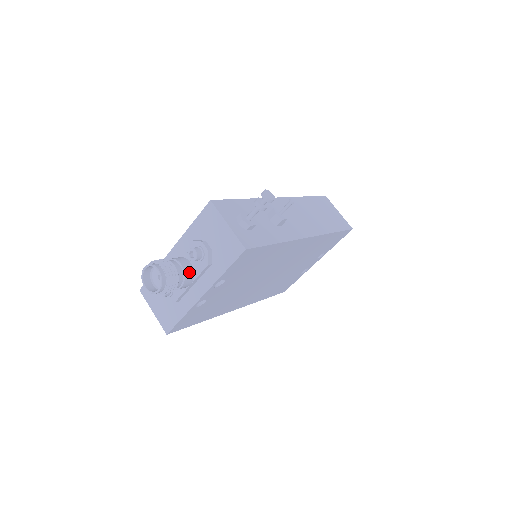
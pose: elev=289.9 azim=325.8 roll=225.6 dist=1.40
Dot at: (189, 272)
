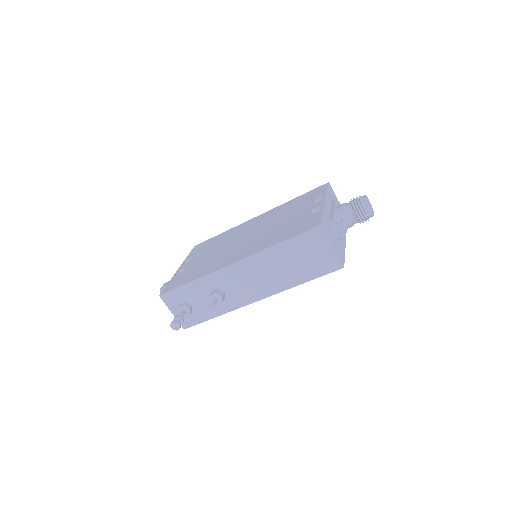
Dot at: occluded
